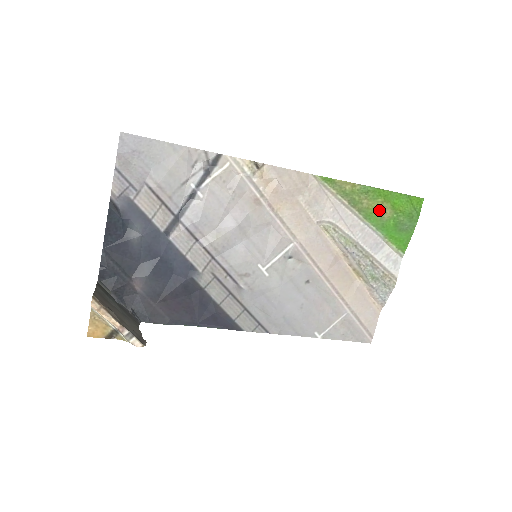
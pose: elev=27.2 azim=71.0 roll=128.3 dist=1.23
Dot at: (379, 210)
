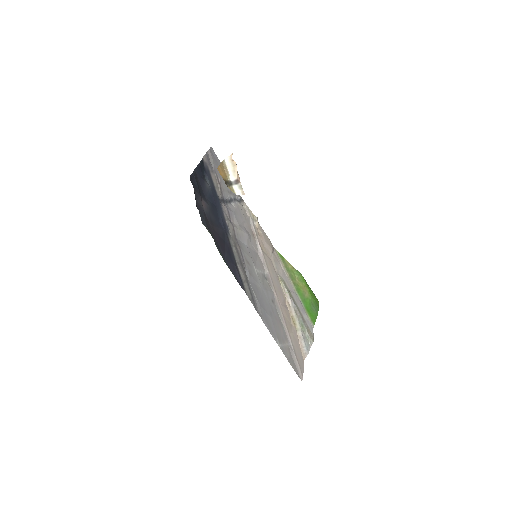
Dot at: (303, 290)
